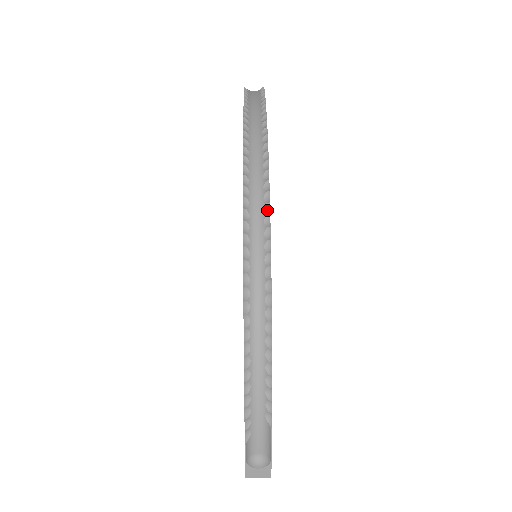
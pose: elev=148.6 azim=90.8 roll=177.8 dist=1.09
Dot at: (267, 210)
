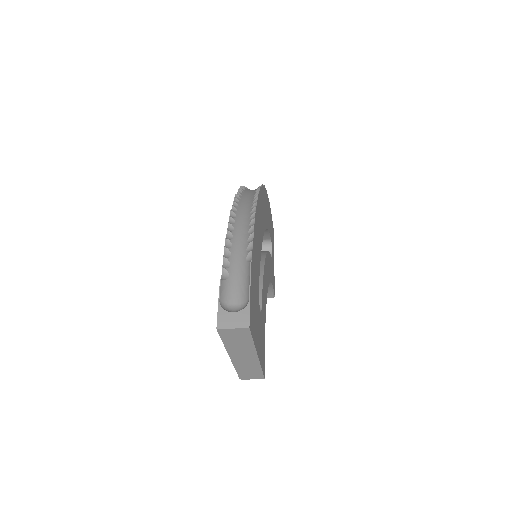
Dot at: occluded
